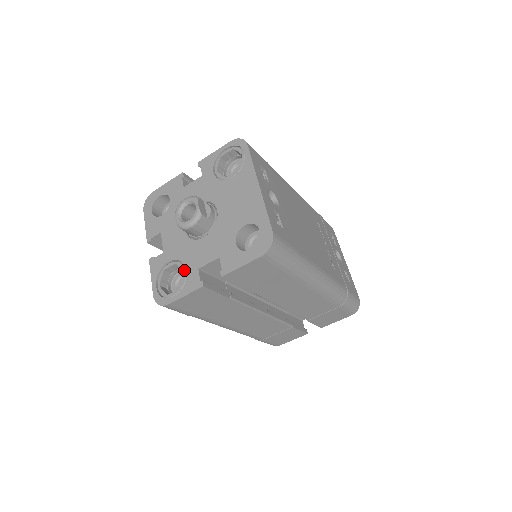
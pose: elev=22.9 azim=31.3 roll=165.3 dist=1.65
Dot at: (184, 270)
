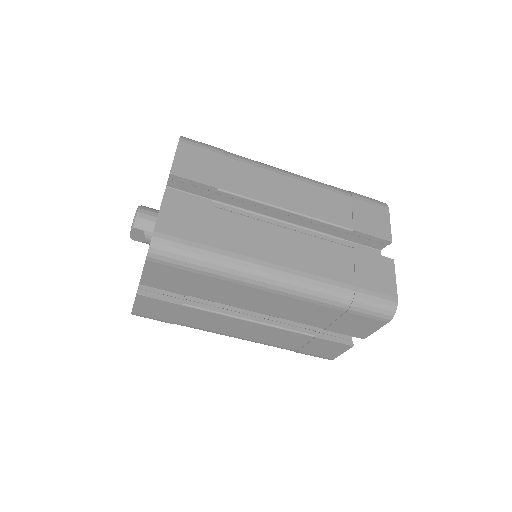
Dot at: occluded
